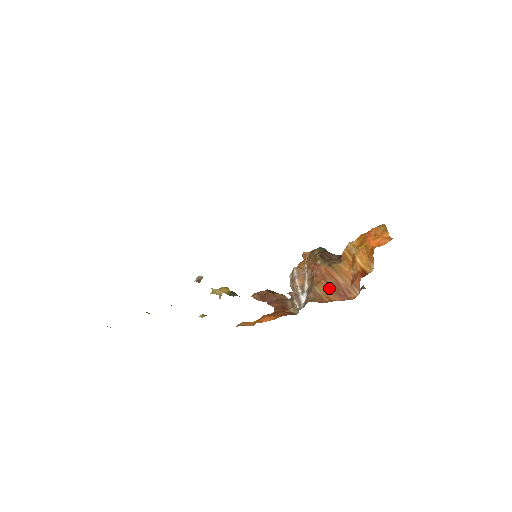
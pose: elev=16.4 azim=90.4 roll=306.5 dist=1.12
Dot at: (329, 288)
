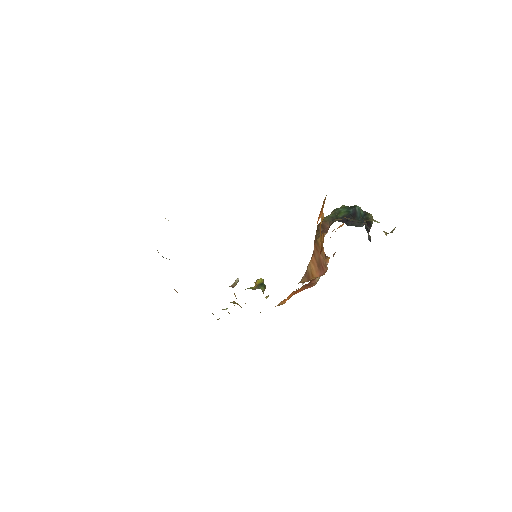
Dot at: (315, 264)
